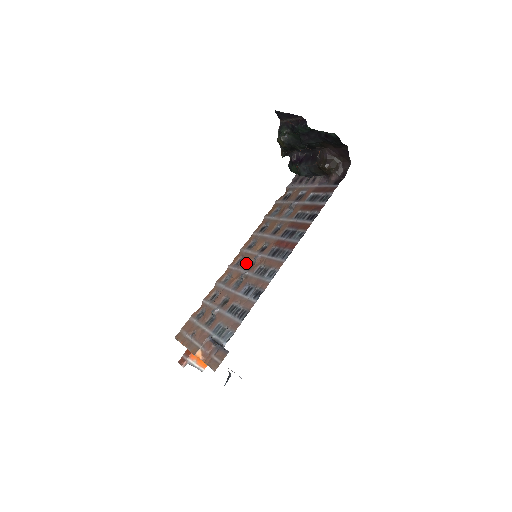
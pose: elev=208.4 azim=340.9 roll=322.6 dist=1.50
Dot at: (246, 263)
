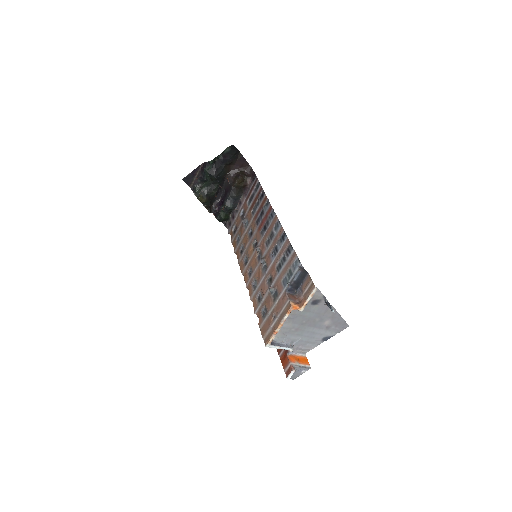
Dot at: (255, 261)
